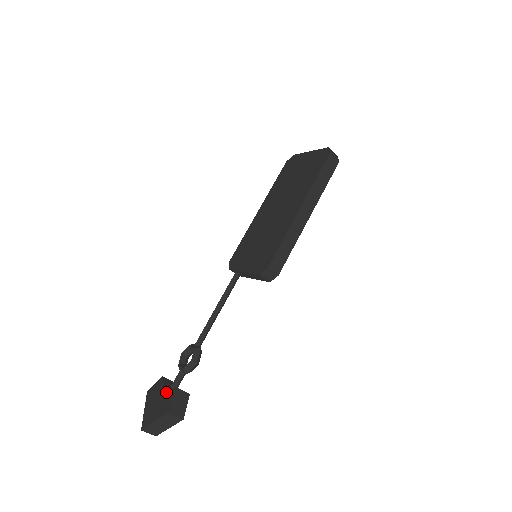
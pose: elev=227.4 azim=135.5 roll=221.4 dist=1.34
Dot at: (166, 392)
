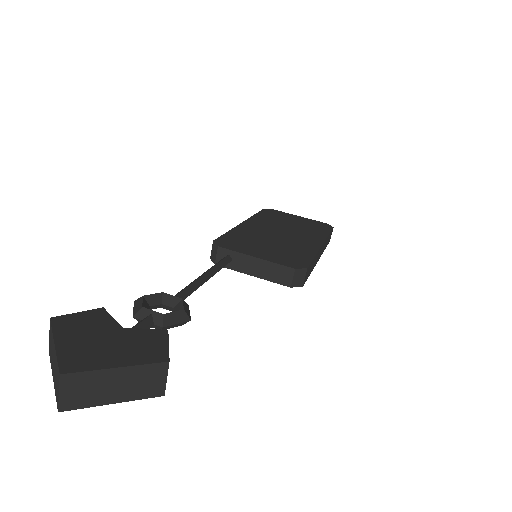
Dot at: (138, 330)
